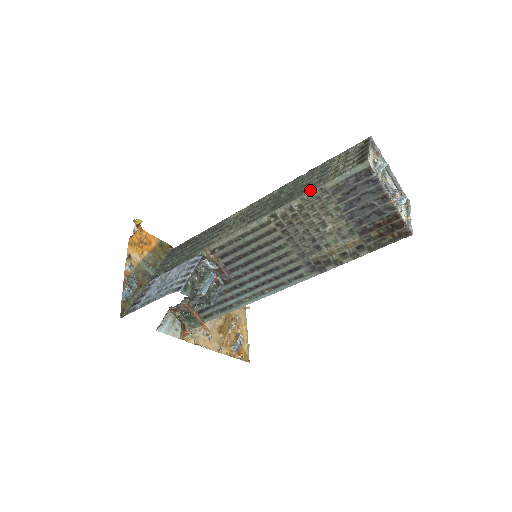
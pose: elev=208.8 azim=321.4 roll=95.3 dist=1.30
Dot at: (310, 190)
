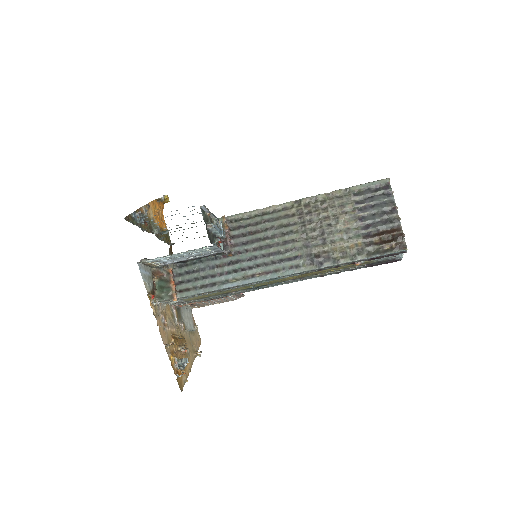
Dot at: (336, 190)
